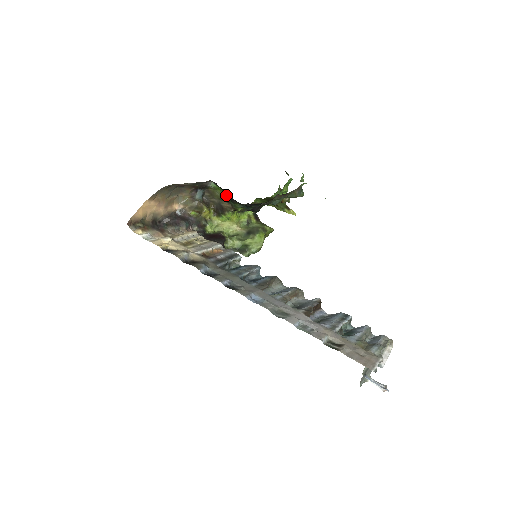
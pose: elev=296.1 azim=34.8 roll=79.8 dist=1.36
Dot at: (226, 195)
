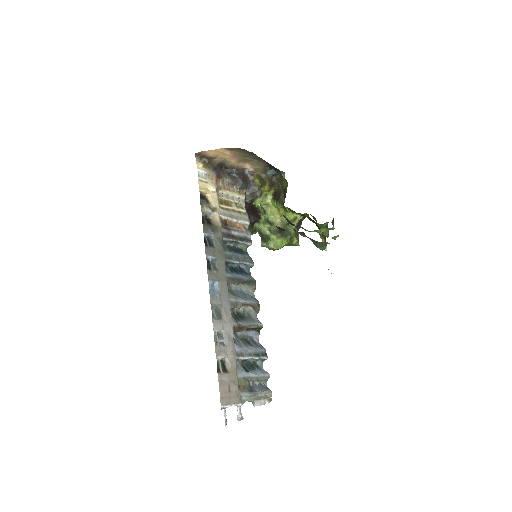
Dot at: occluded
